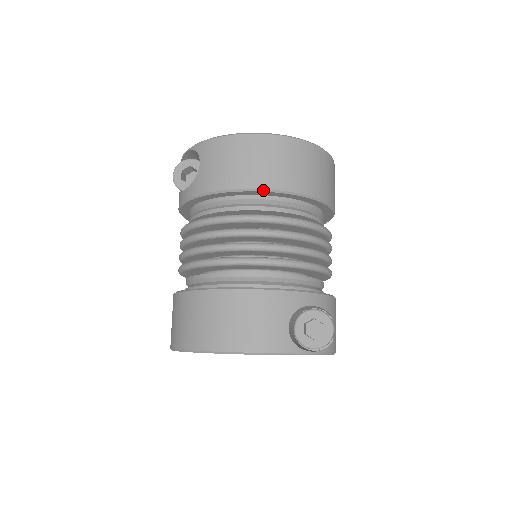
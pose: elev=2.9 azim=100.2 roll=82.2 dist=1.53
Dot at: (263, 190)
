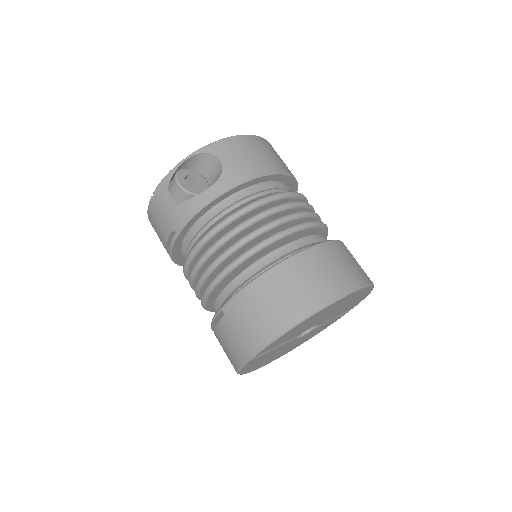
Dot at: (285, 173)
